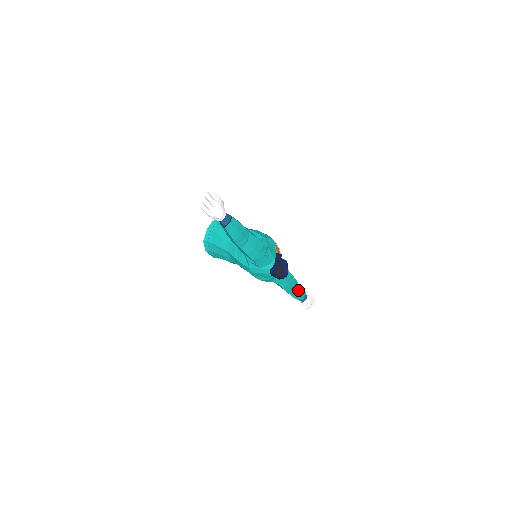
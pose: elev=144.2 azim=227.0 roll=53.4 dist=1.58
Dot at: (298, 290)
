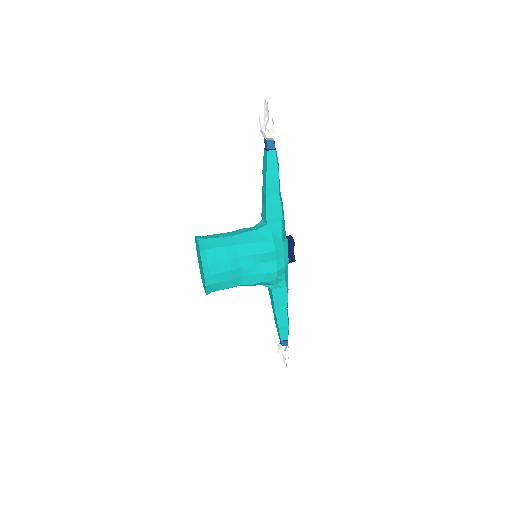
Dot at: occluded
